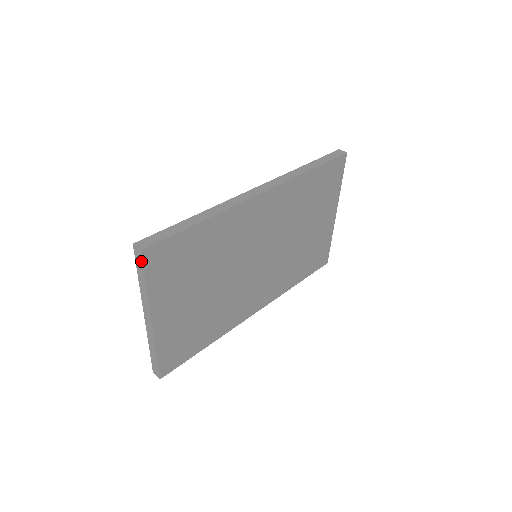
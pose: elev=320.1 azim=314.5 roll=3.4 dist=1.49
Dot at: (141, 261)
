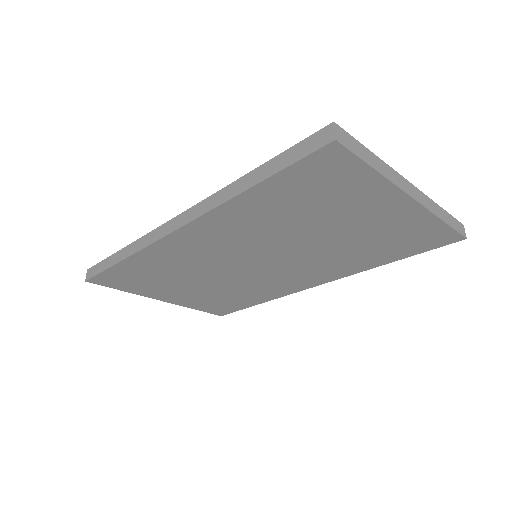
Dot at: (98, 282)
